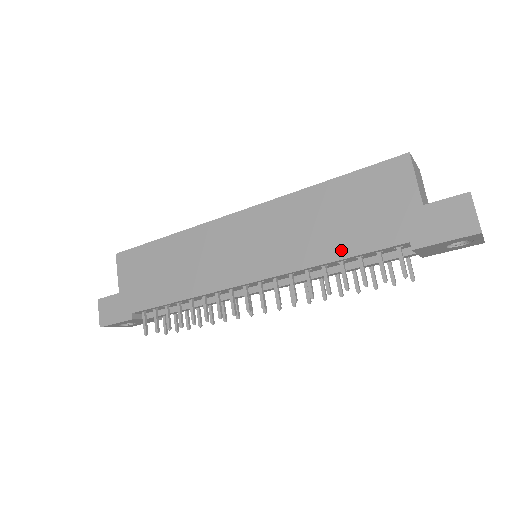
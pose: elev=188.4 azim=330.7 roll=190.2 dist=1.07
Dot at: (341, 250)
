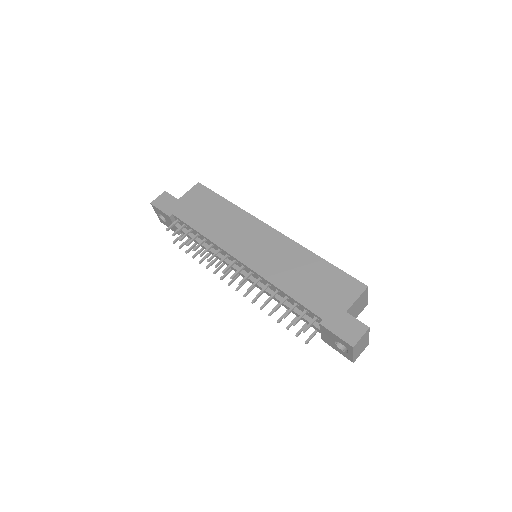
Dot at: (293, 291)
